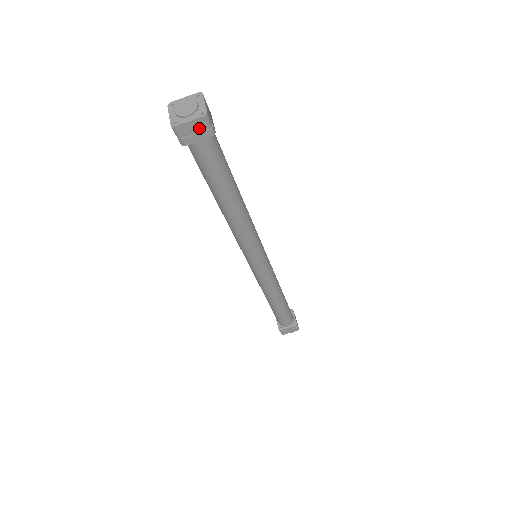
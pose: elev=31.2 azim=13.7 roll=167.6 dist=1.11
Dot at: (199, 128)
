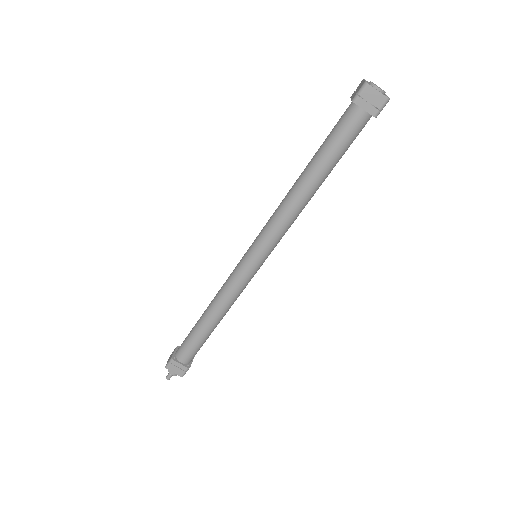
Dot at: (376, 102)
